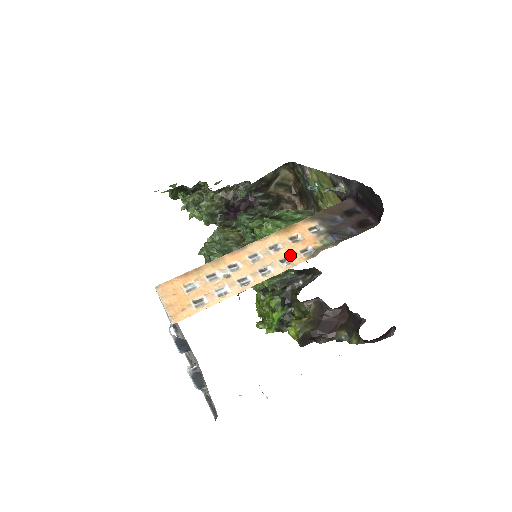
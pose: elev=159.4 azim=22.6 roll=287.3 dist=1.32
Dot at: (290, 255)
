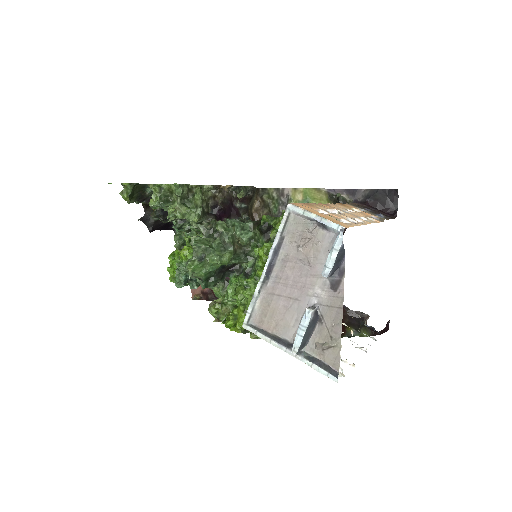
Dot at: (366, 216)
